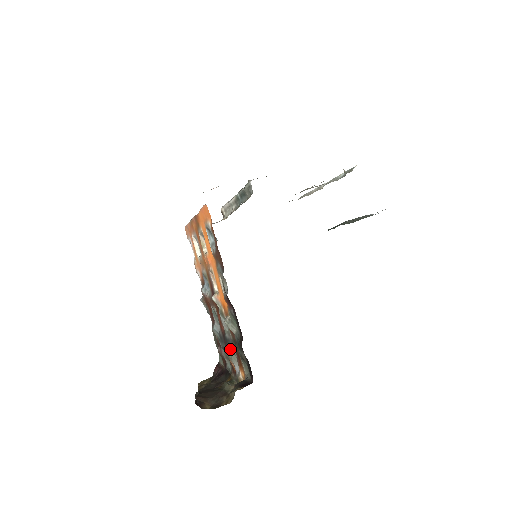
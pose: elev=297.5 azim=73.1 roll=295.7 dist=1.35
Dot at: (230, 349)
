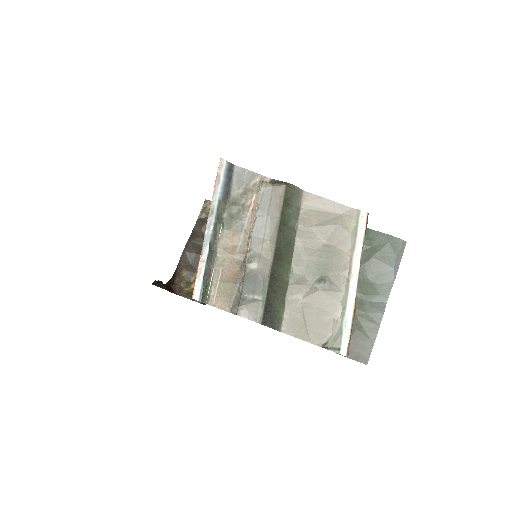
Dot at: occluded
